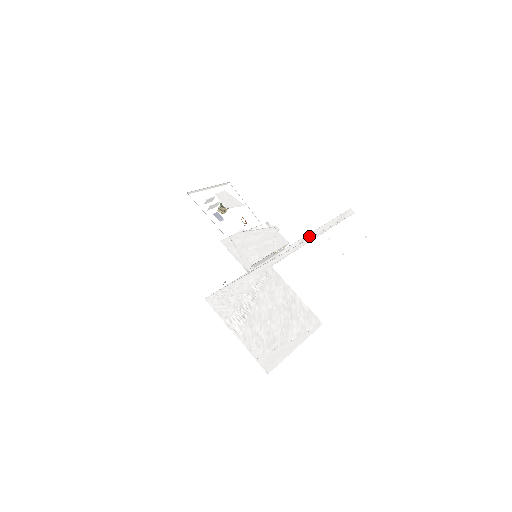
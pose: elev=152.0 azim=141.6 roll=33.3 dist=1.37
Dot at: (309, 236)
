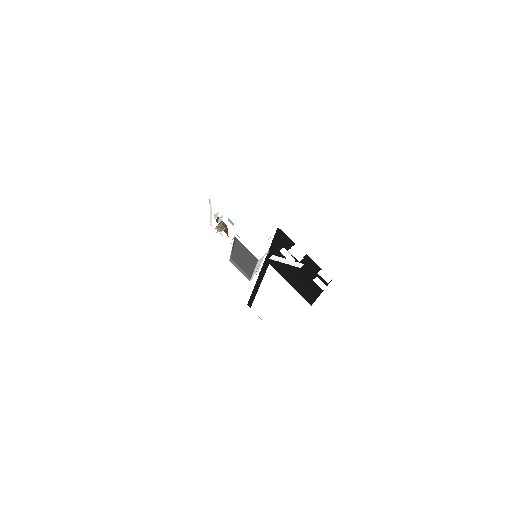
Dot at: (258, 282)
